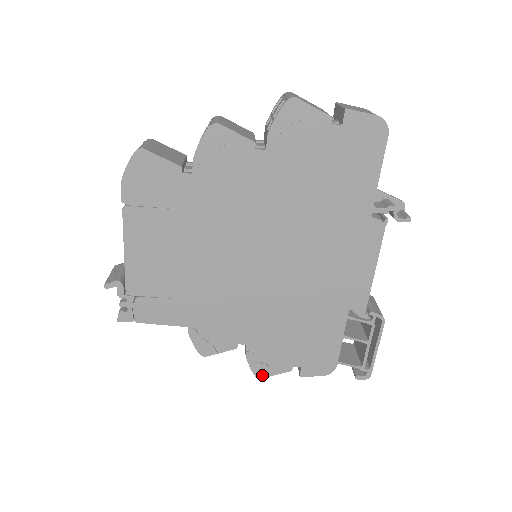
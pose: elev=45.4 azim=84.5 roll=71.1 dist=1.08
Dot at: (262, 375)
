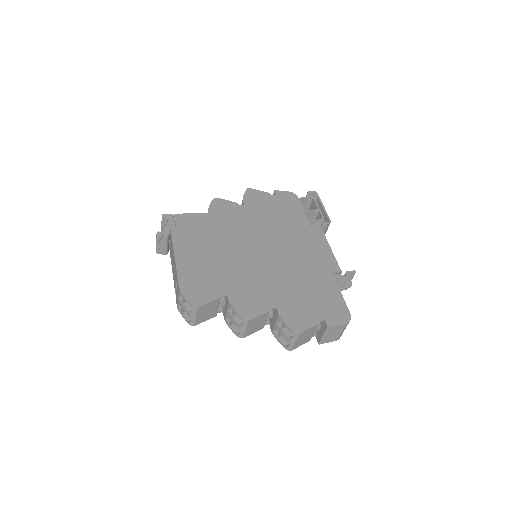
Dot at: occluded
